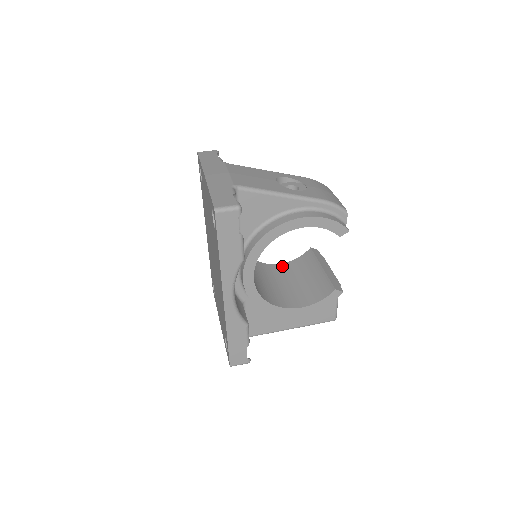
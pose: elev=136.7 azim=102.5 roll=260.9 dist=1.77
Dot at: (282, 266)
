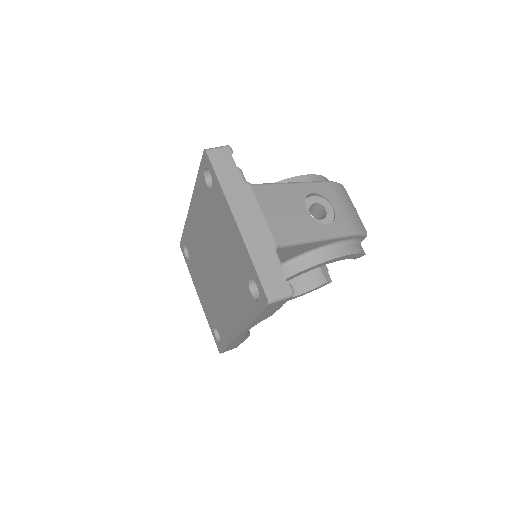
Dot at: occluded
